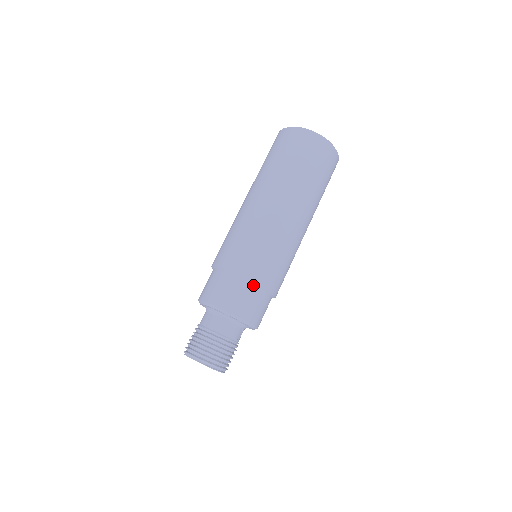
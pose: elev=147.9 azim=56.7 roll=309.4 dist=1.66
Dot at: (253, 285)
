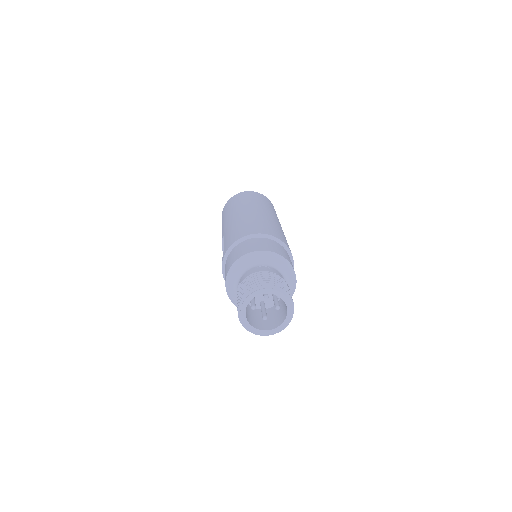
Dot at: (283, 248)
